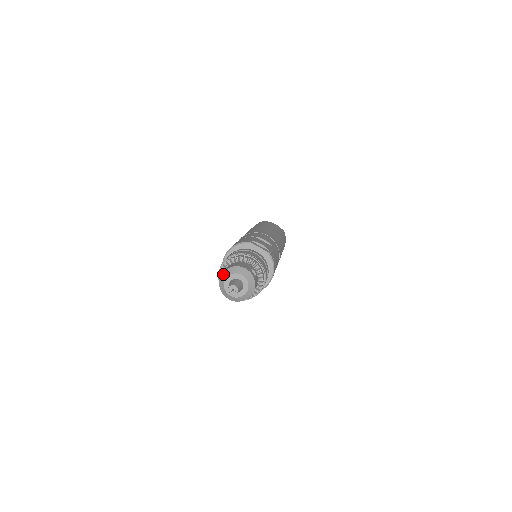
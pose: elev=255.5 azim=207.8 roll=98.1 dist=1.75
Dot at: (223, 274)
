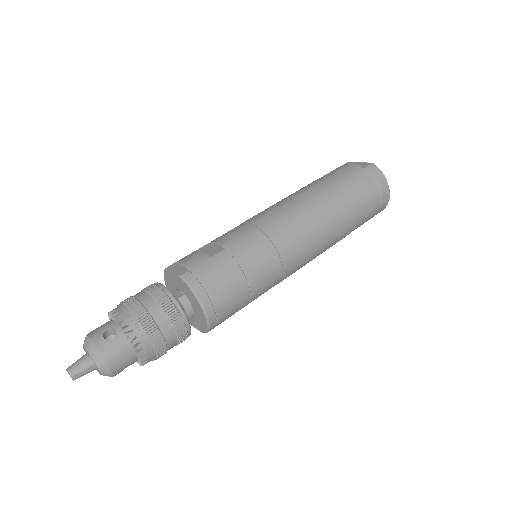
Dot at: occluded
